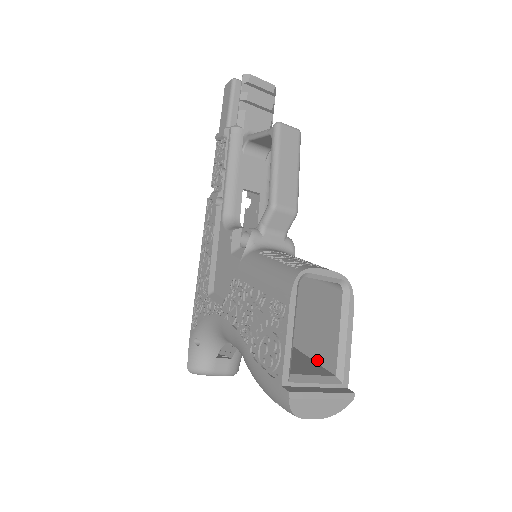
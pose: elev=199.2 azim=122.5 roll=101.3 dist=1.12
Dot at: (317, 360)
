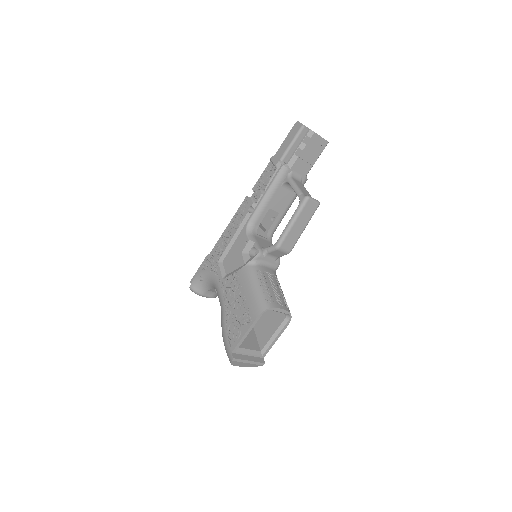
Dot at: (257, 336)
